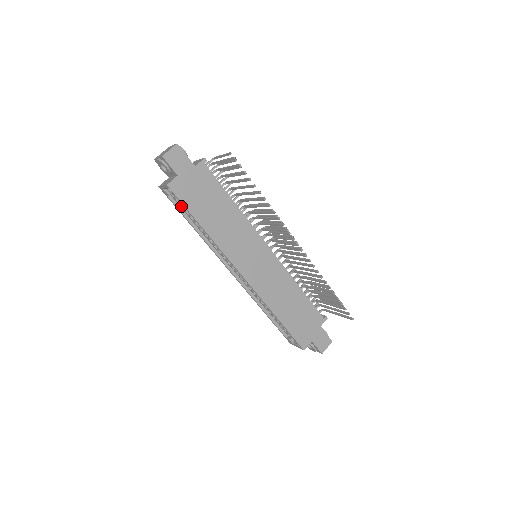
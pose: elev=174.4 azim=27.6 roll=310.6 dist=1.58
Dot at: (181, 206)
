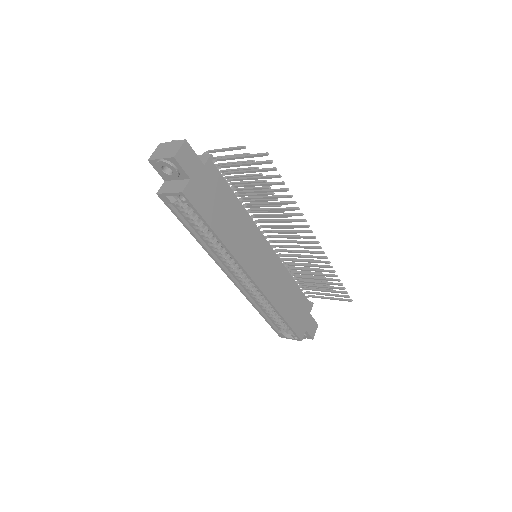
Dot at: (183, 214)
